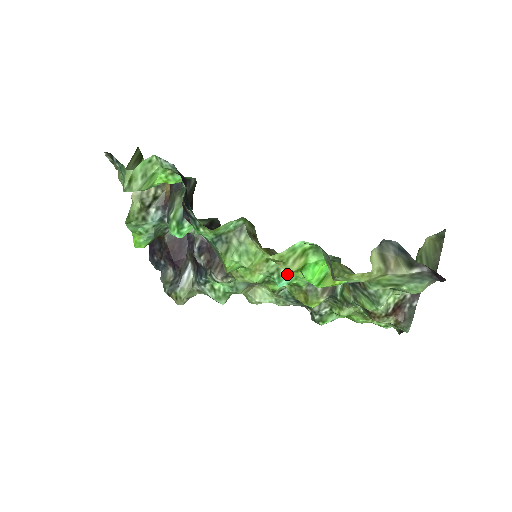
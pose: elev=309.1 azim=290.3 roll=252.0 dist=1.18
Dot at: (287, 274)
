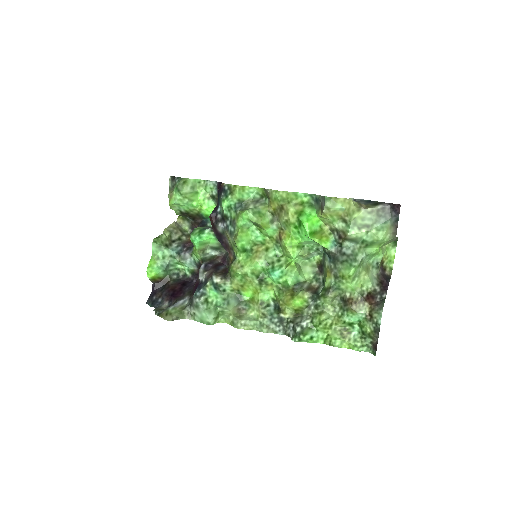
Dot at: (280, 268)
